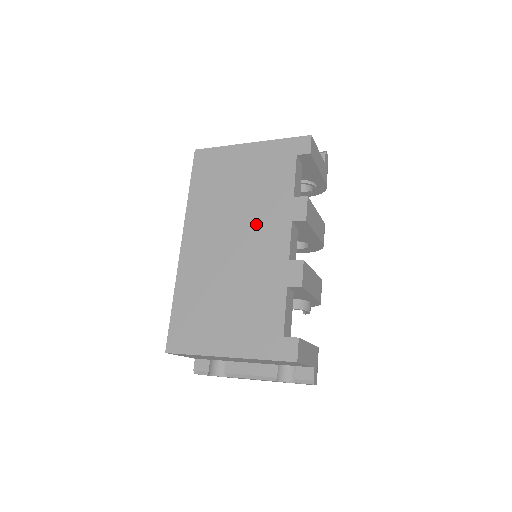
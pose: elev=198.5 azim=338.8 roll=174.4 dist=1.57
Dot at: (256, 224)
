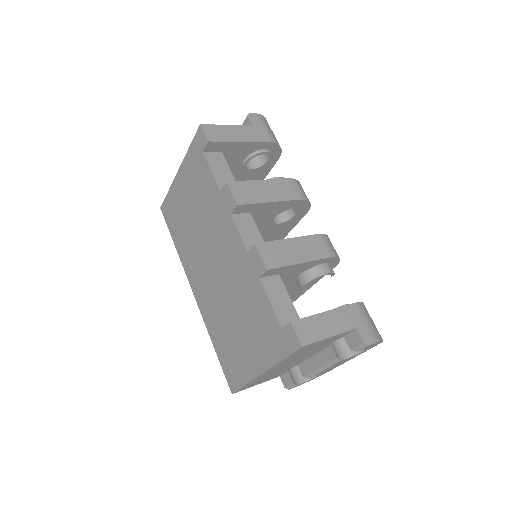
Dot at: (215, 238)
